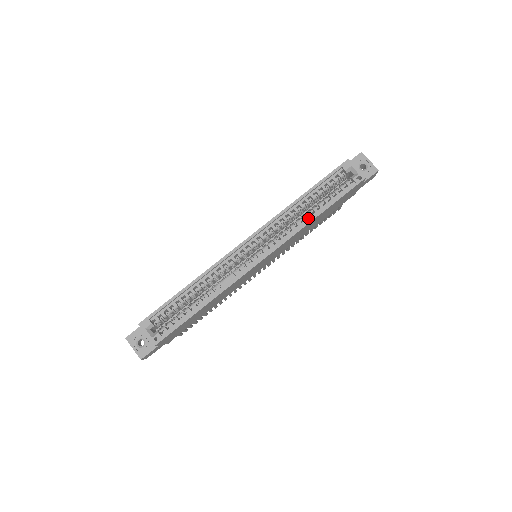
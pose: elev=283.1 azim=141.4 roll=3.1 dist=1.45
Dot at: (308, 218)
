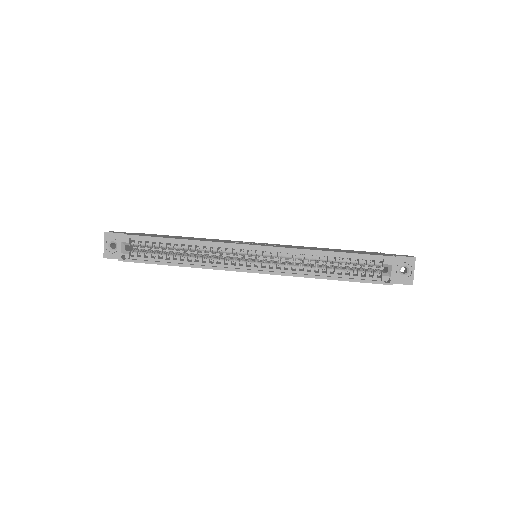
Dot at: (317, 273)
